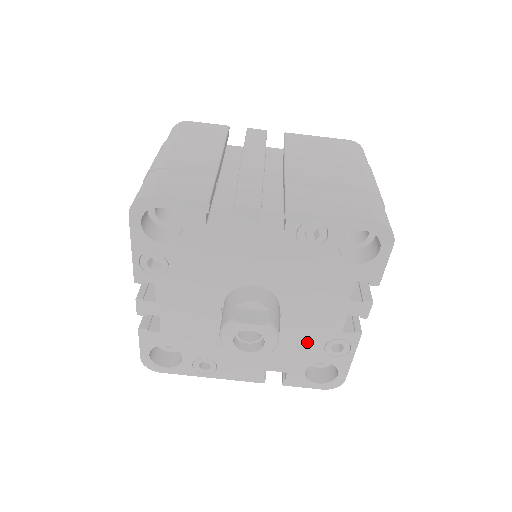
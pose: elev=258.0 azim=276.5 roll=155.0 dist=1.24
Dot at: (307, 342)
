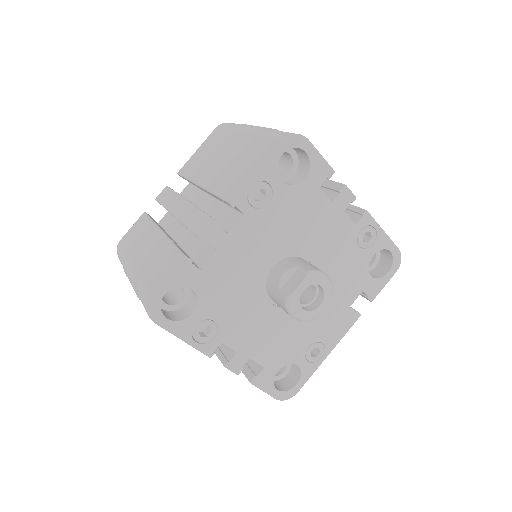
Dot at: (347, 258)
